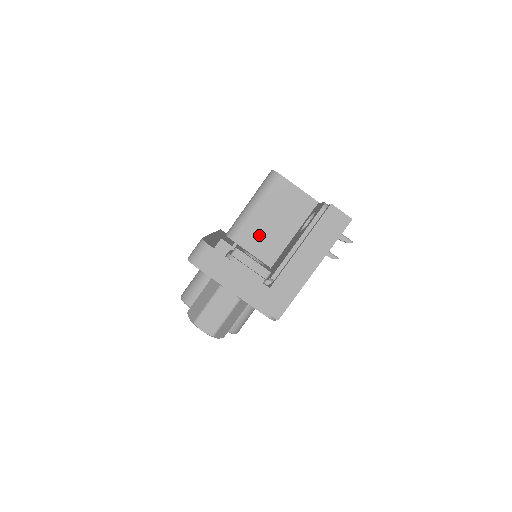
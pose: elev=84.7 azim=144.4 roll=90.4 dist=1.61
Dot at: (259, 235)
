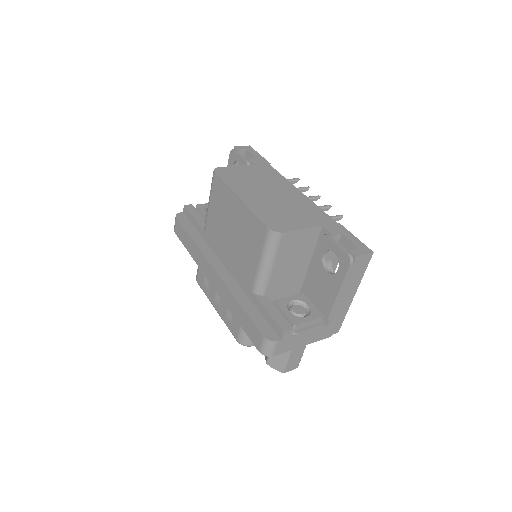
Dot at: (282, 278)
